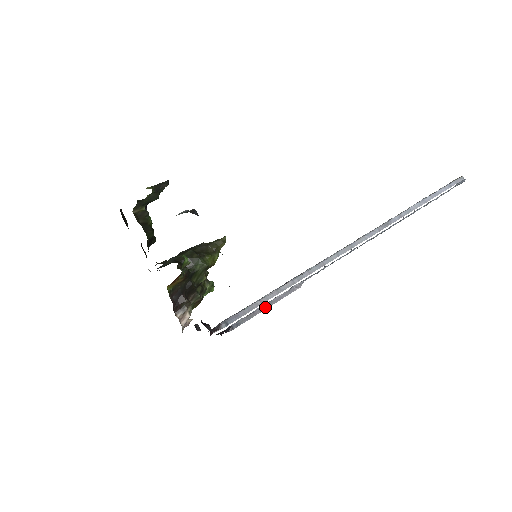
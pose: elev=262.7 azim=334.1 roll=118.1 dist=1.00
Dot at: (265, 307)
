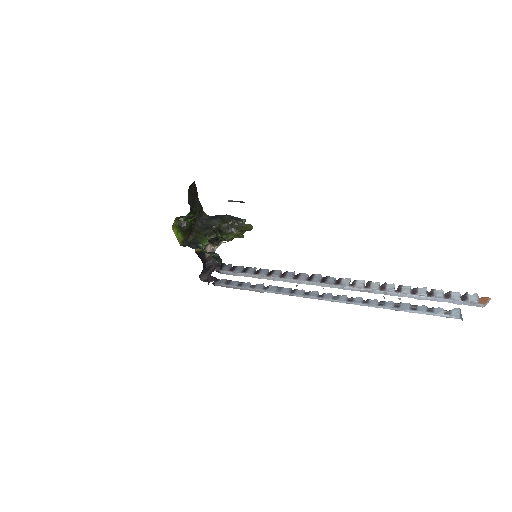
Dot at: (237, 288)
